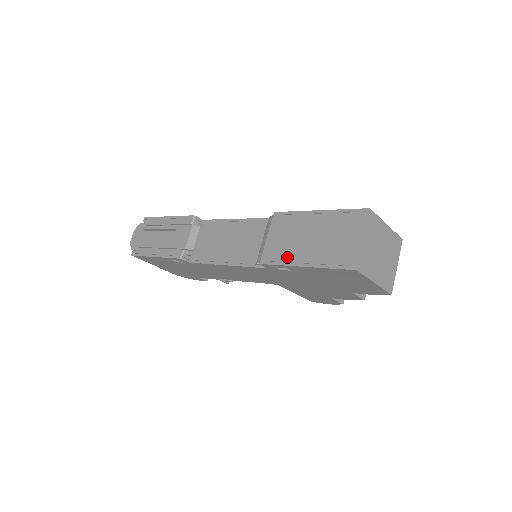
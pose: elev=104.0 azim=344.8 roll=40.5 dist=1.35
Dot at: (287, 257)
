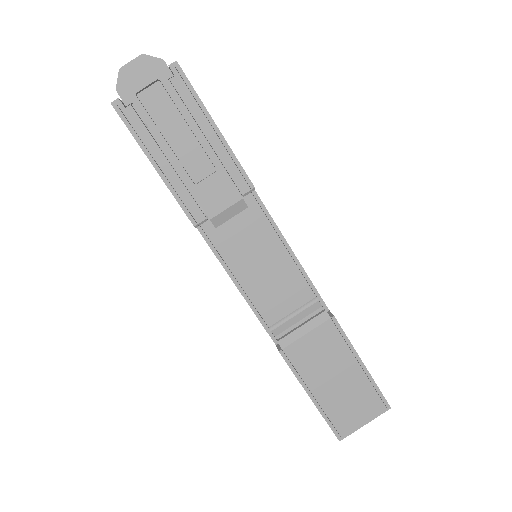
Dot at: (306, 375)
